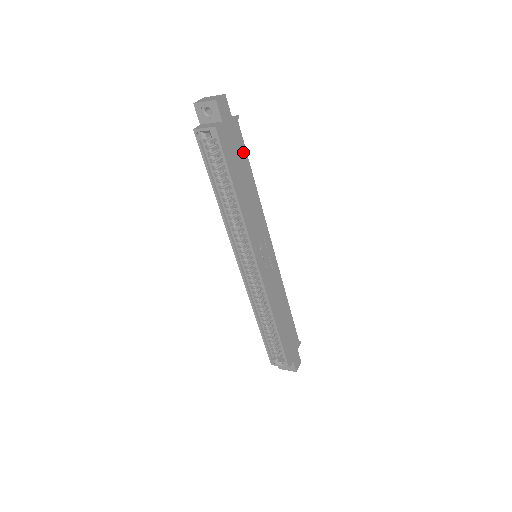
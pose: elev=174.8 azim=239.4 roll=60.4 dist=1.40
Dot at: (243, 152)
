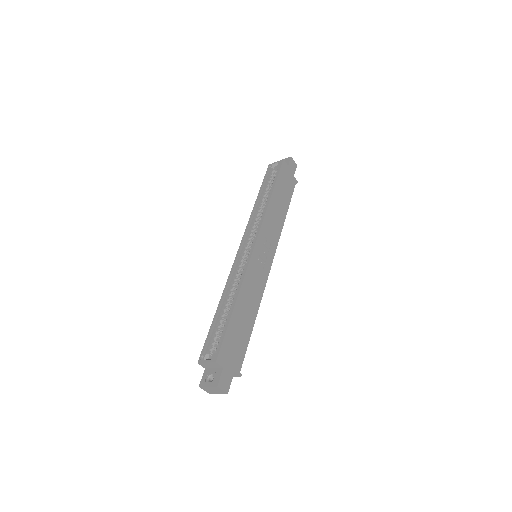
Dot at: (290, 194)
